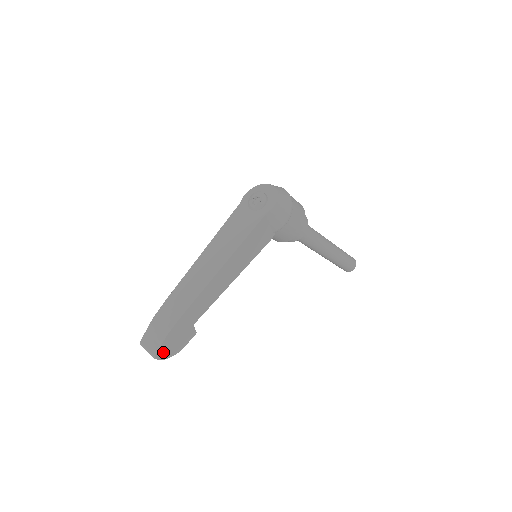
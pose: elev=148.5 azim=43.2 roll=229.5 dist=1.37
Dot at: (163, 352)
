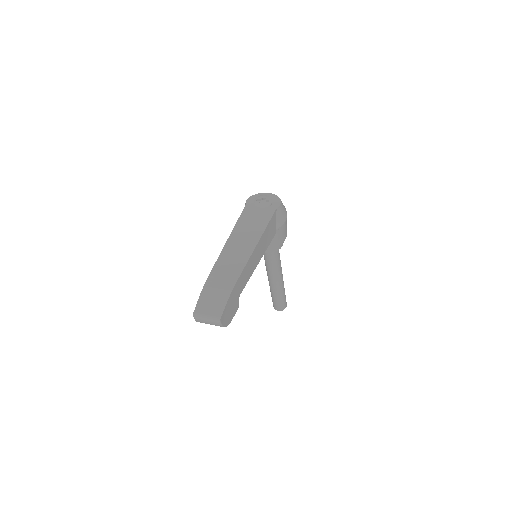
Dot at: (224, 316)
